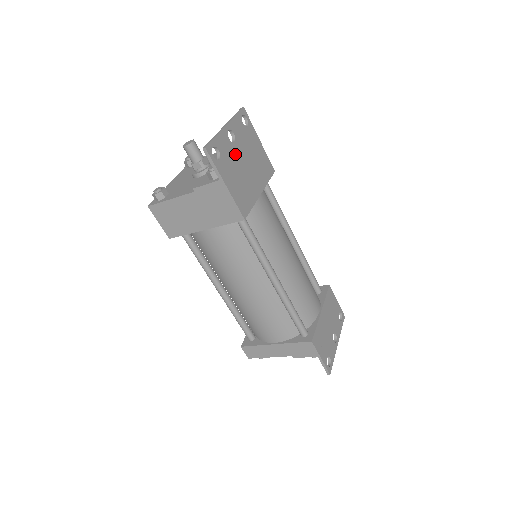
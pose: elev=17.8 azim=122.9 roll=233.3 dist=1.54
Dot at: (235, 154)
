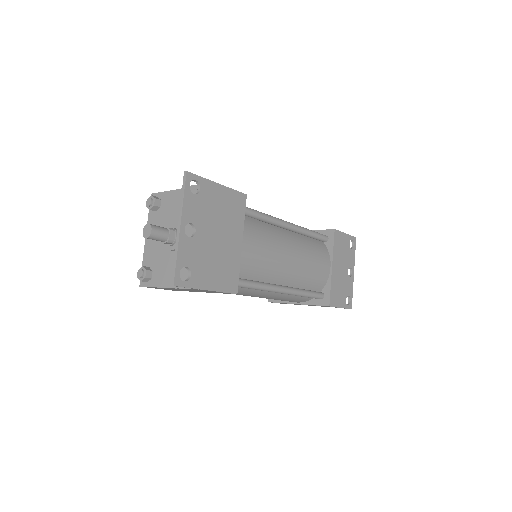
Dot at: (202, 244)
